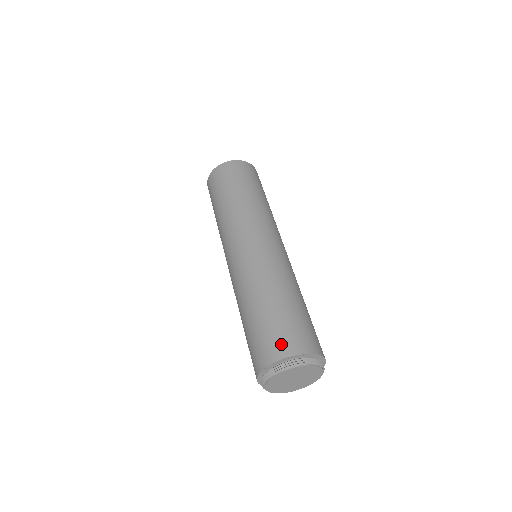
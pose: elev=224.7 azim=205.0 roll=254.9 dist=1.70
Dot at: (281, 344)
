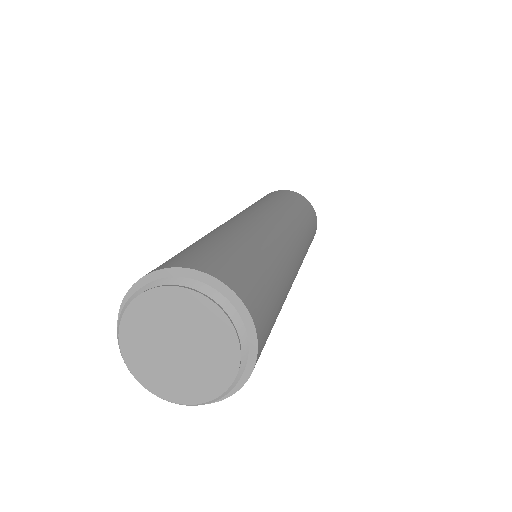
Dot at: (229, 270)
